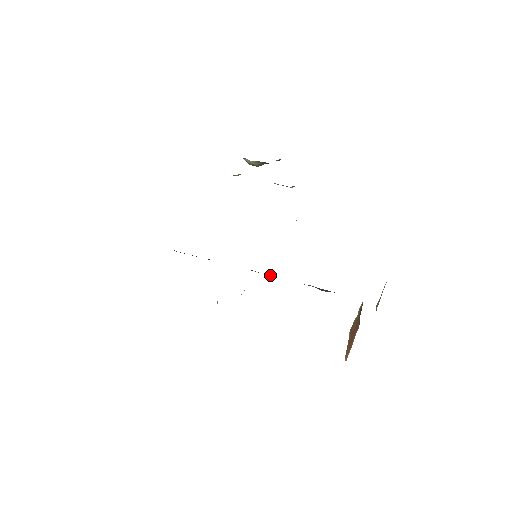
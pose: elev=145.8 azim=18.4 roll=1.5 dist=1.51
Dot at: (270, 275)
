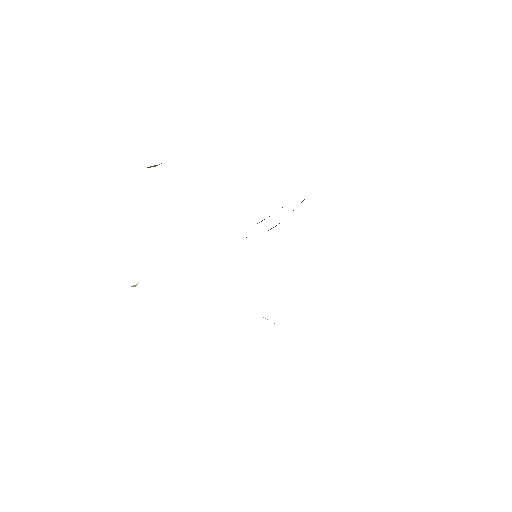
Dot at: occluded
